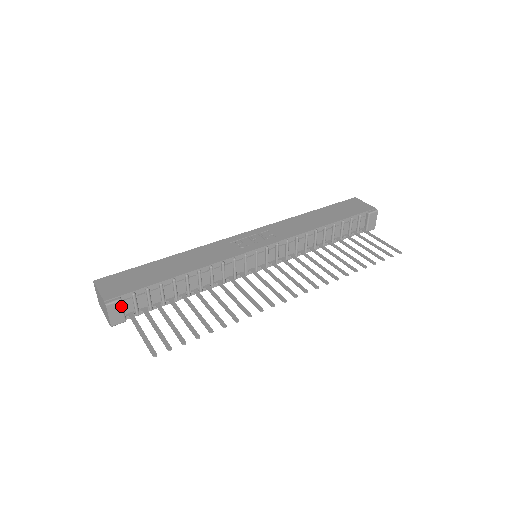
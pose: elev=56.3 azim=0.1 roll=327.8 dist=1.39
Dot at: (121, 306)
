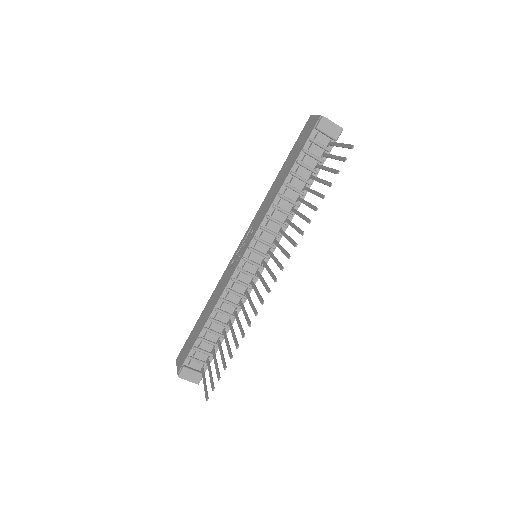
Dot at: (188, 370)
